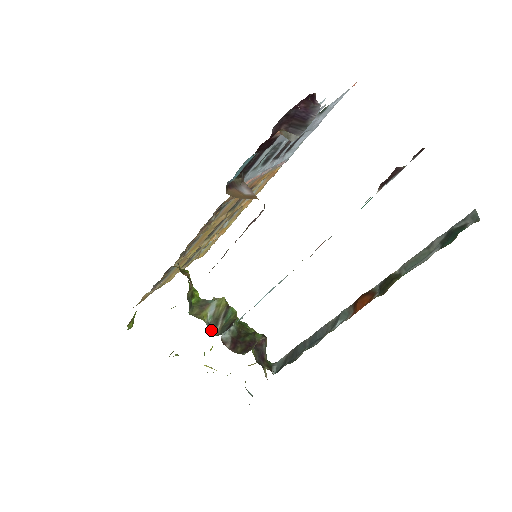
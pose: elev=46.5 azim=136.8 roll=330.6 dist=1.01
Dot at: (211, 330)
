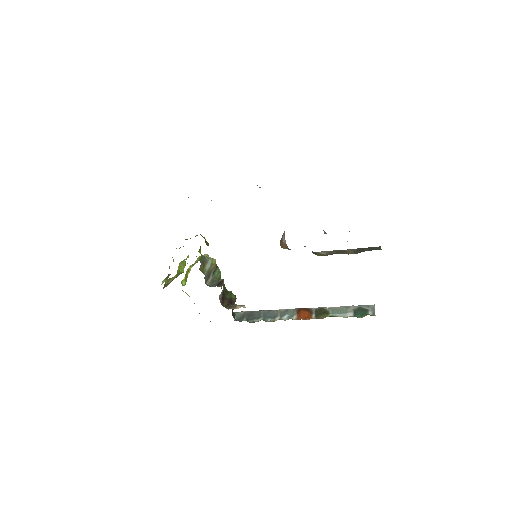
Dot at: (205, 280)
